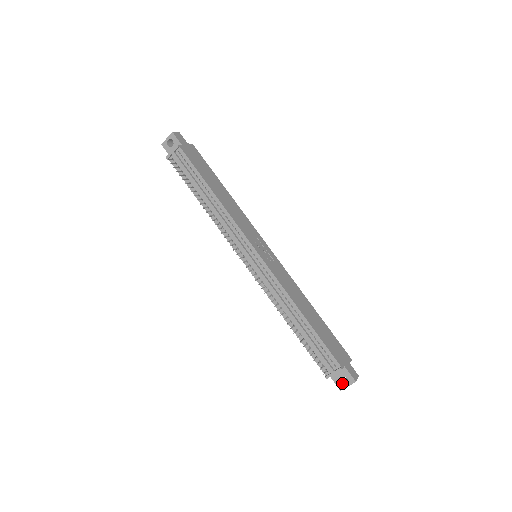
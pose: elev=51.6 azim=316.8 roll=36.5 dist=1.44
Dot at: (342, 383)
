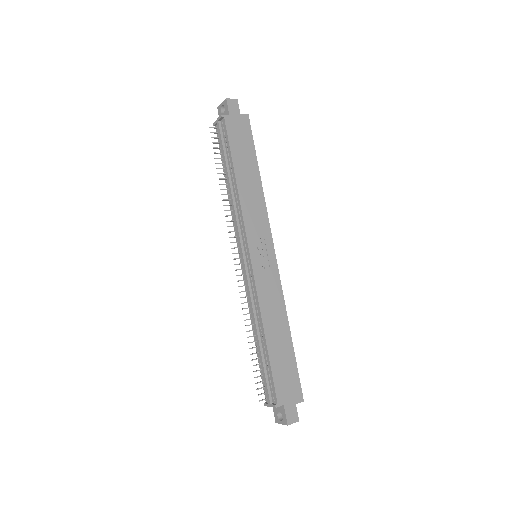
Dot at: (279, 418)
